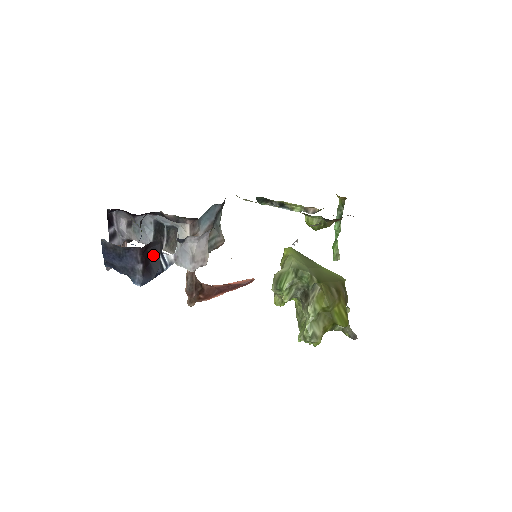
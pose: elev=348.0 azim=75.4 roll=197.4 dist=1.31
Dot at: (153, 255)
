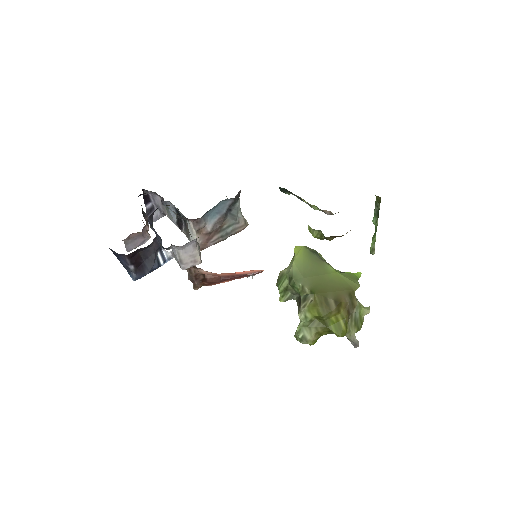
Dot at: (146, 255)
